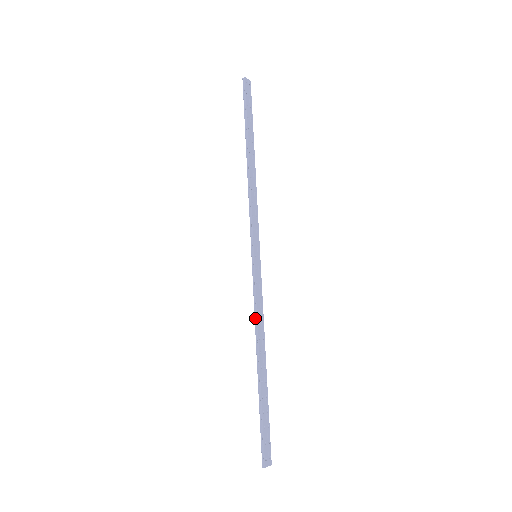
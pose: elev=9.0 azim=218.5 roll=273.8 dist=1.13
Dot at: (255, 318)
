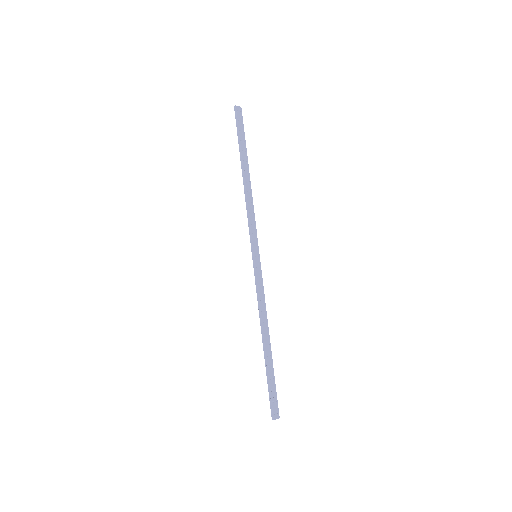
Dot at: (258, 306)
